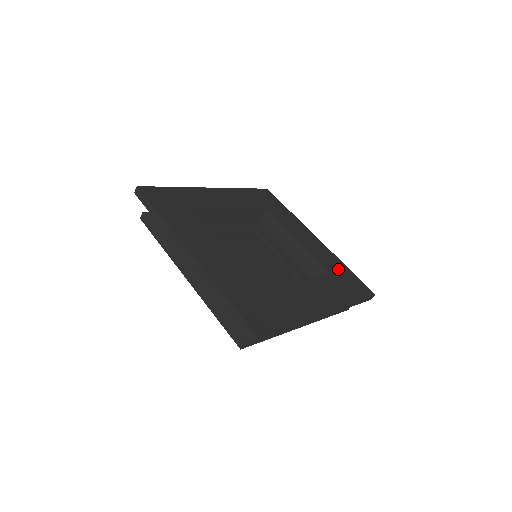
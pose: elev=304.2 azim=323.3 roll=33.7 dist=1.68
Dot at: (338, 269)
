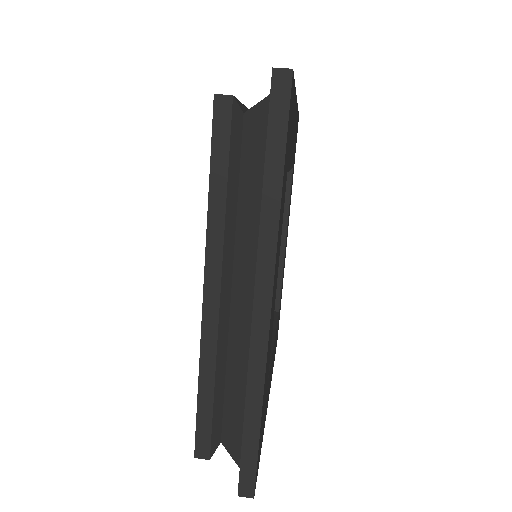
Dot at: occluded
